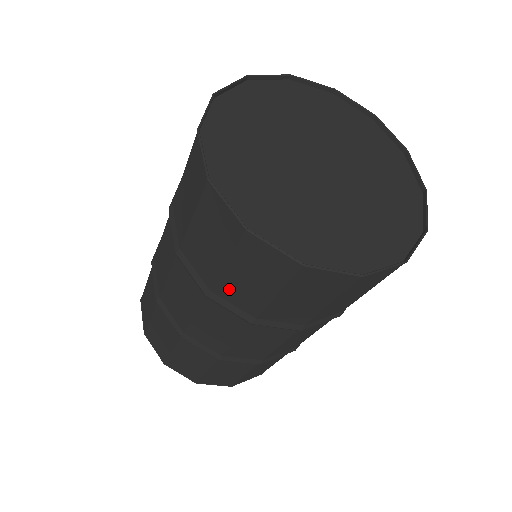
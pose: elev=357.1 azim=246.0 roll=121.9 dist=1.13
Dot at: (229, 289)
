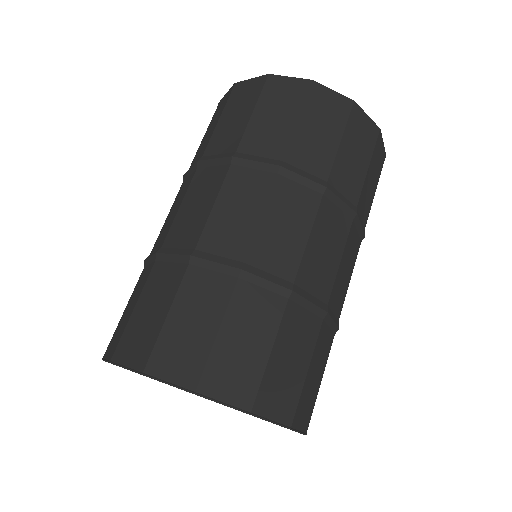
Dot at: (301, 151)
